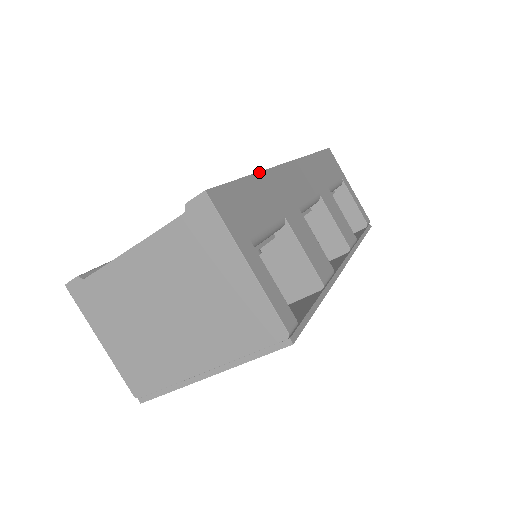
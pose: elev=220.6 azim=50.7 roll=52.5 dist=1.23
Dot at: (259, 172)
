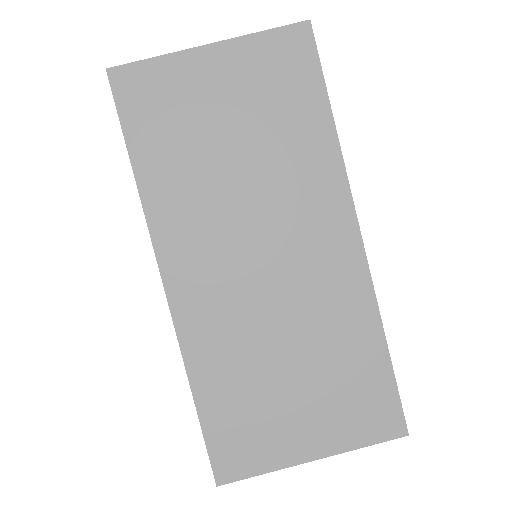
Dot at: occluded
